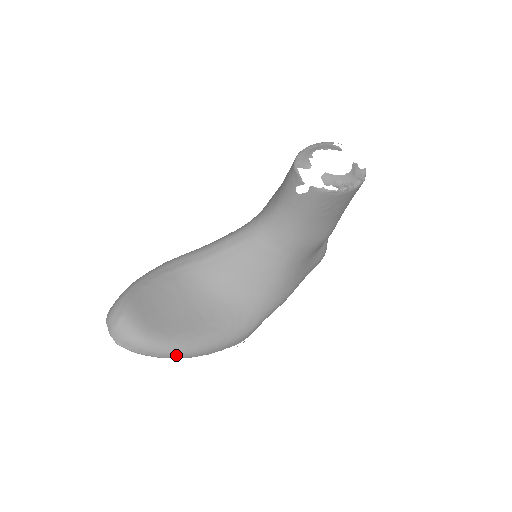
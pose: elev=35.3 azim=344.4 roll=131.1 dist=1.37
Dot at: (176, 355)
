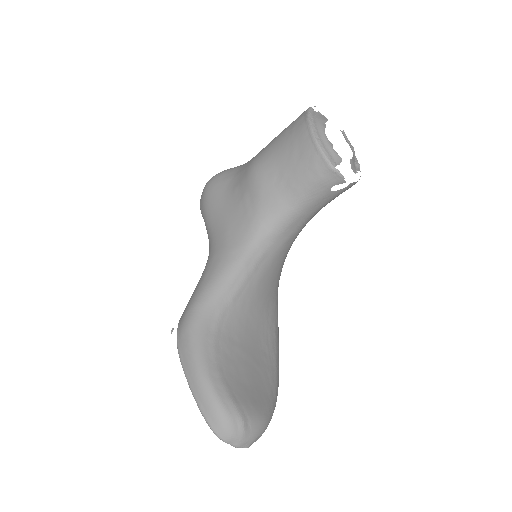
Dot at: occluded
